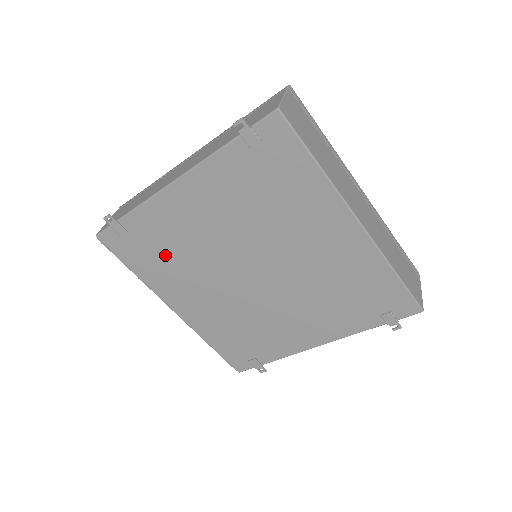
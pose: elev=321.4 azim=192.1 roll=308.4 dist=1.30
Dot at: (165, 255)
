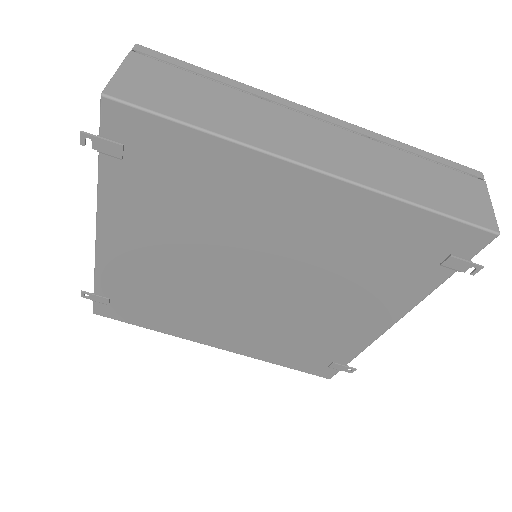
Dot at: (159, 304)
